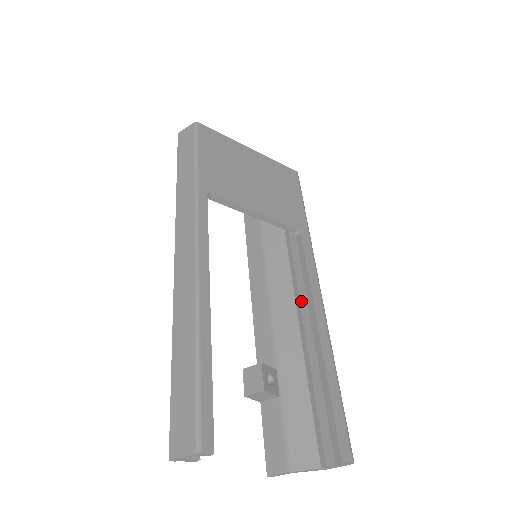
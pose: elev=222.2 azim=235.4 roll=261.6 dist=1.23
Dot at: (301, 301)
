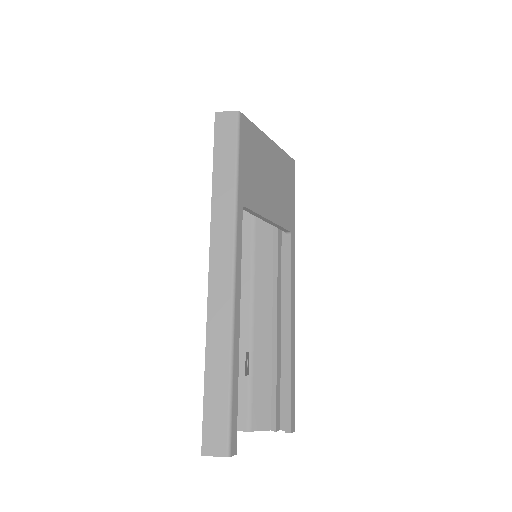
Dot at: (278, 297)
